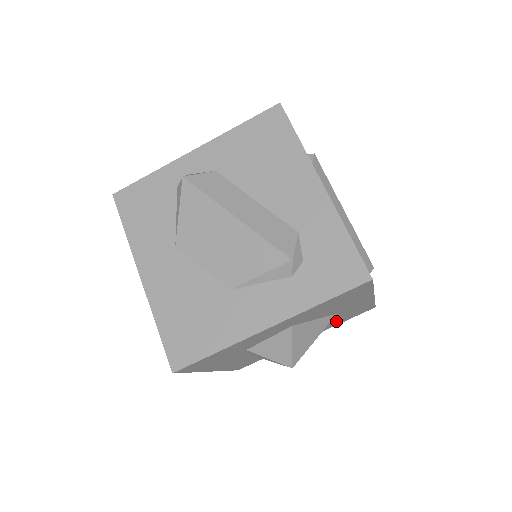
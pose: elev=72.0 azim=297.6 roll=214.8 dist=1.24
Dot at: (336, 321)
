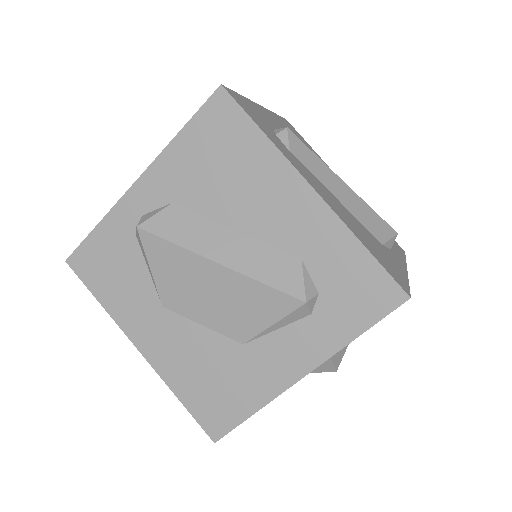
Dot at: occluded
